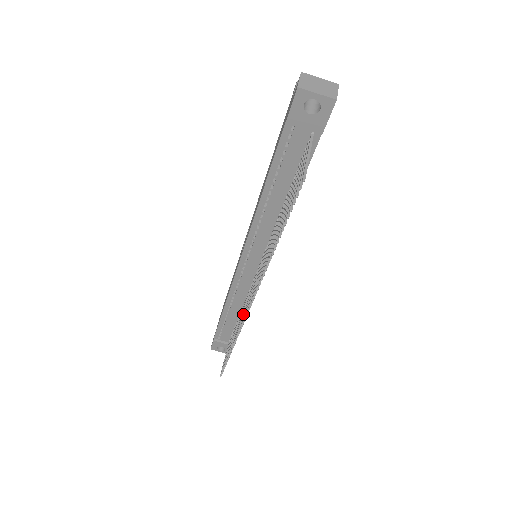
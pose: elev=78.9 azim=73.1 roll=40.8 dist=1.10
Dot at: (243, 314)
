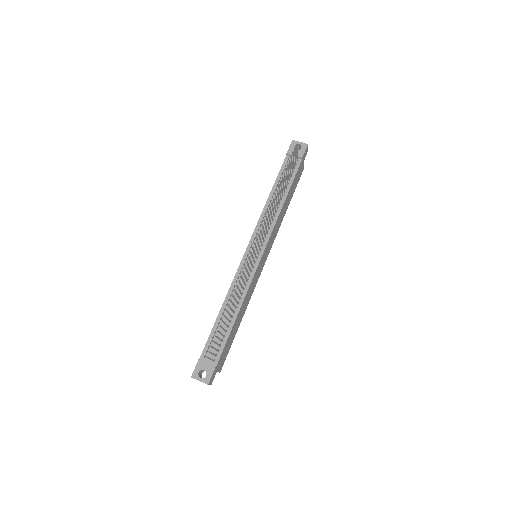
Dot at: (244, 274)
